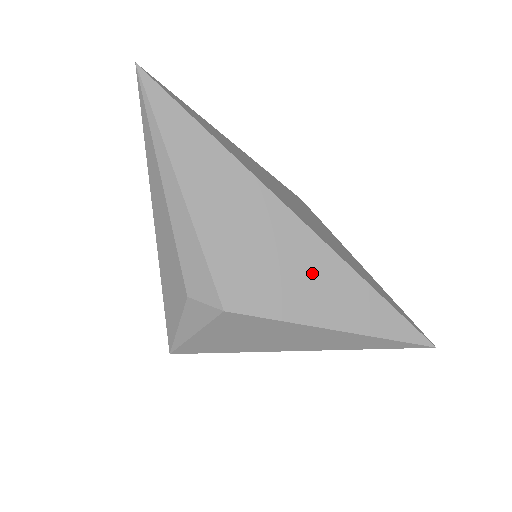
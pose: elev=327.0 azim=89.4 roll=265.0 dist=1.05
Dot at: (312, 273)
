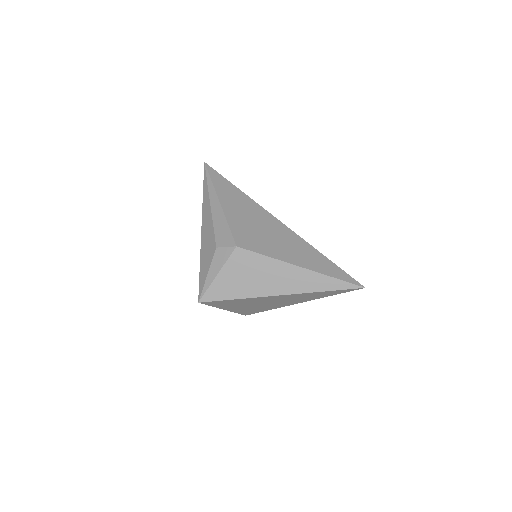
Dot at: (286, 241)
